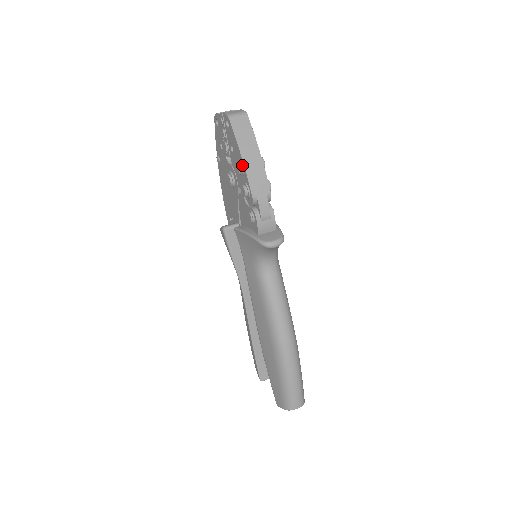
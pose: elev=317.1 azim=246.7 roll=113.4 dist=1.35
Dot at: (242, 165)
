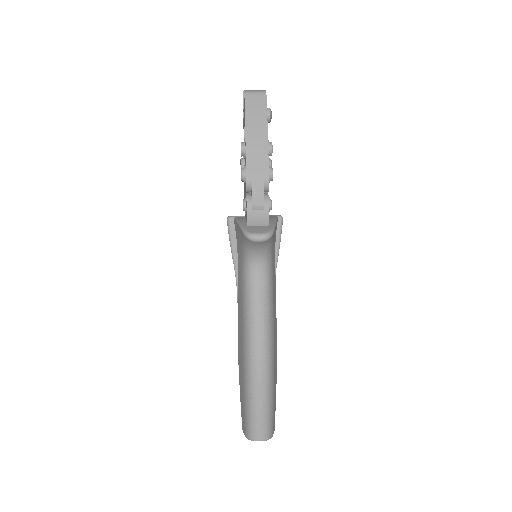
Dot at: (245, 145)
